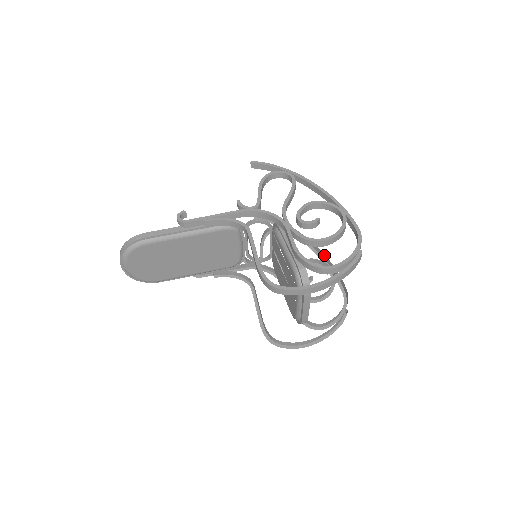
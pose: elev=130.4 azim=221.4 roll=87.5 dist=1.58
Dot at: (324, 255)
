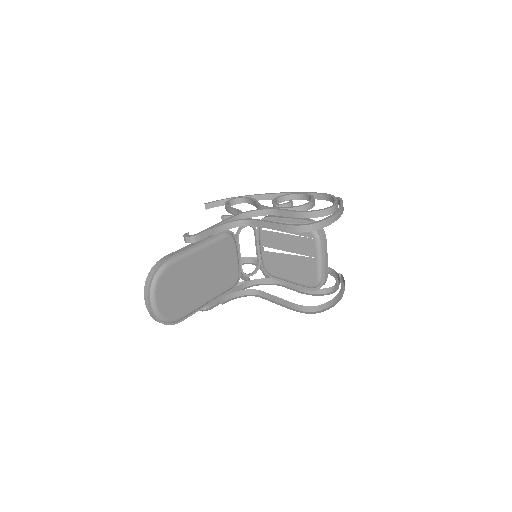
Dot at: occluded
